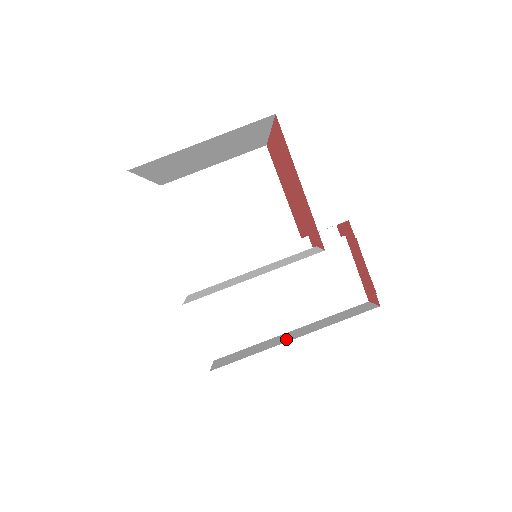
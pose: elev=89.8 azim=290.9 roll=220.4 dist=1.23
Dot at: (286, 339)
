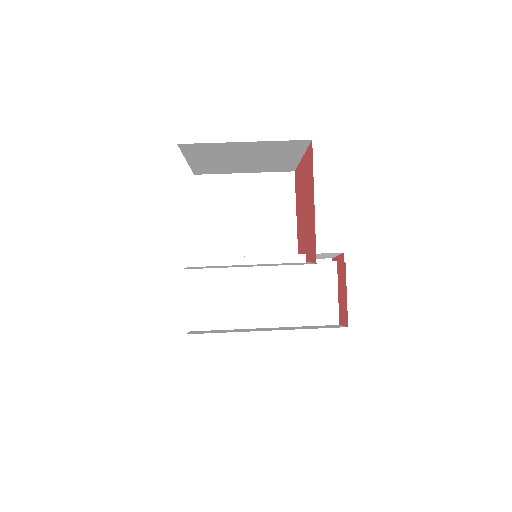
Dot at: (259, 330)
